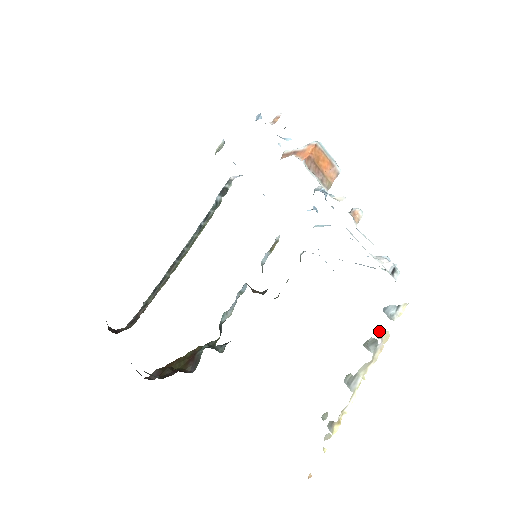
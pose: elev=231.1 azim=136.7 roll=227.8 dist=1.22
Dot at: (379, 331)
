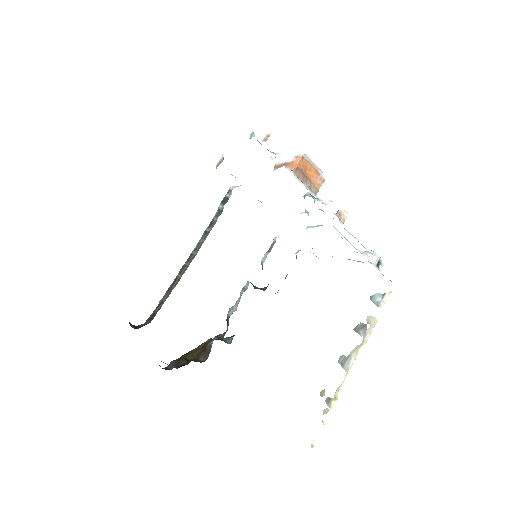
Dot at: (367, 317)
